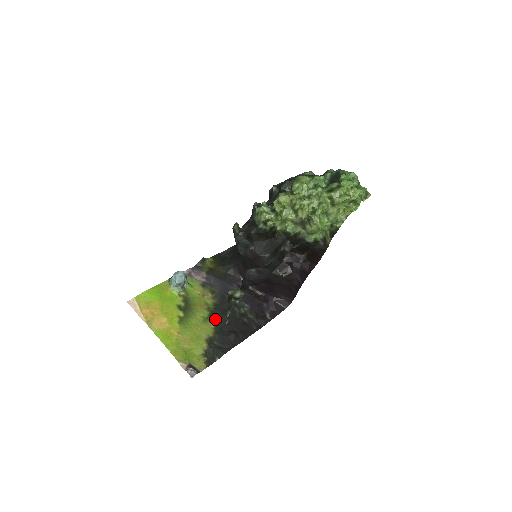
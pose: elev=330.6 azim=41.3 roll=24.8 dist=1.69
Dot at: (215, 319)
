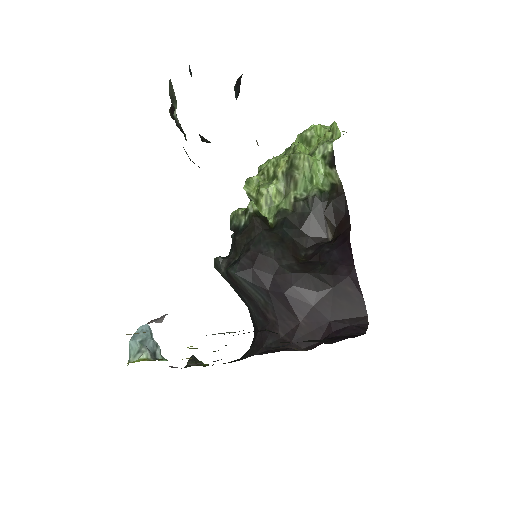
Dot at: occluded
